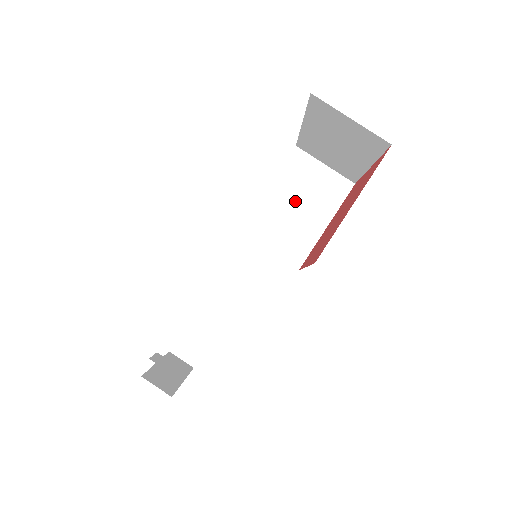
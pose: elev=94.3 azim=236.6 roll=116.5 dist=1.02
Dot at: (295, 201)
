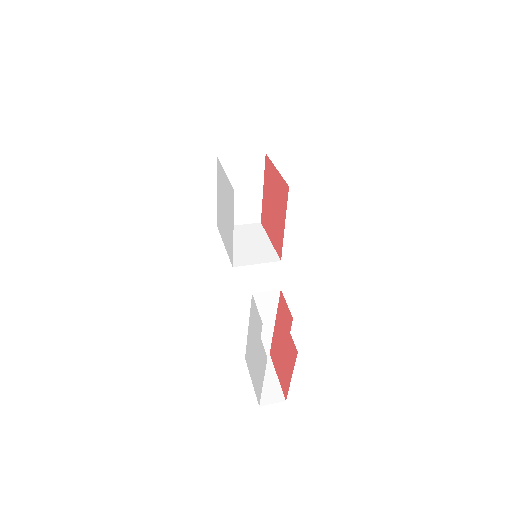
Dot at: (244, 242)
